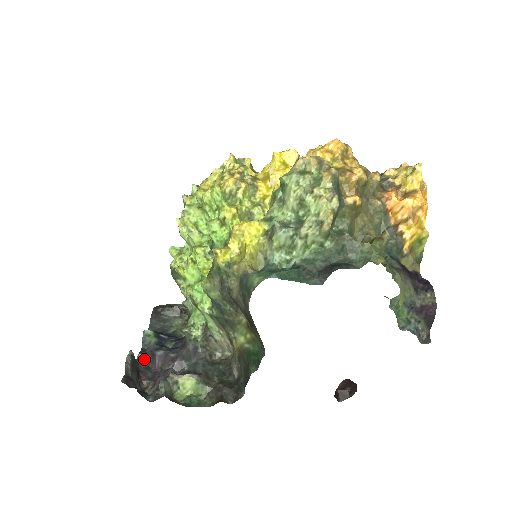
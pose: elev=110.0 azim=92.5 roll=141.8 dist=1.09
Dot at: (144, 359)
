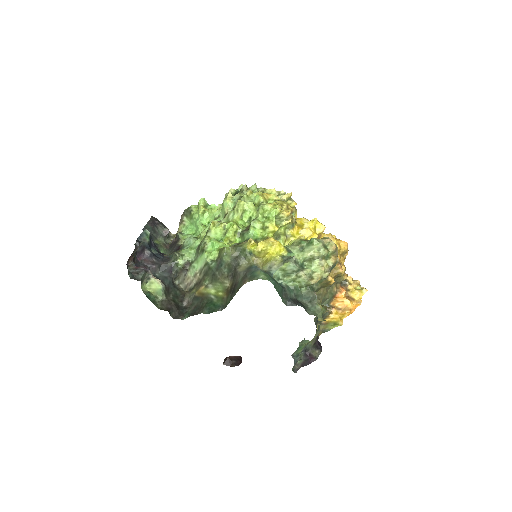
Dot at: occluded
